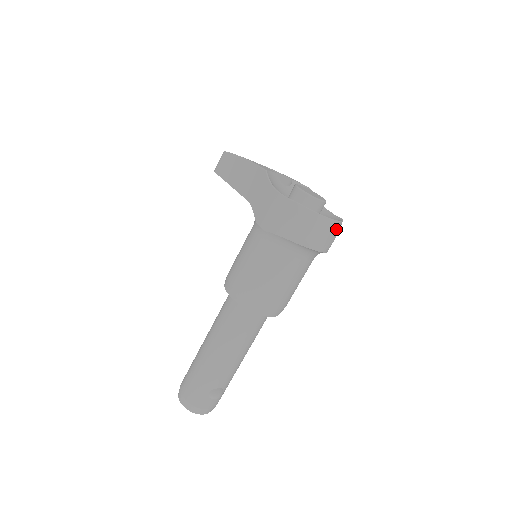
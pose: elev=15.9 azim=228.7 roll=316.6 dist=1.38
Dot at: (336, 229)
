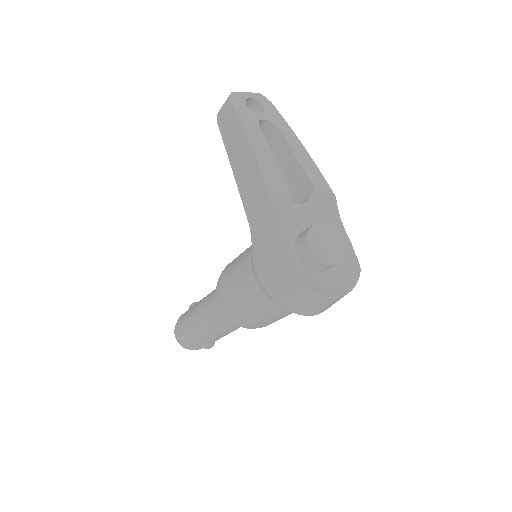
Dot at: occluded
